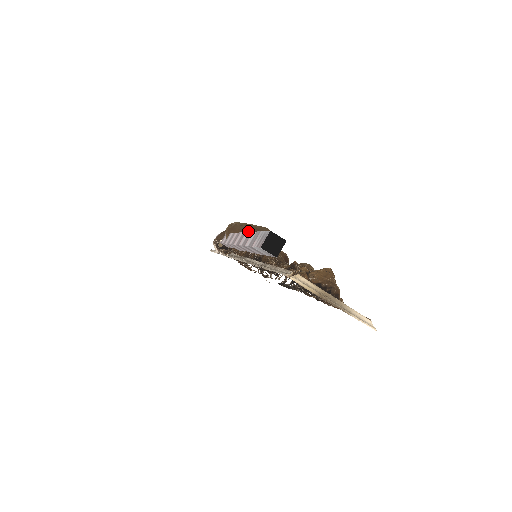
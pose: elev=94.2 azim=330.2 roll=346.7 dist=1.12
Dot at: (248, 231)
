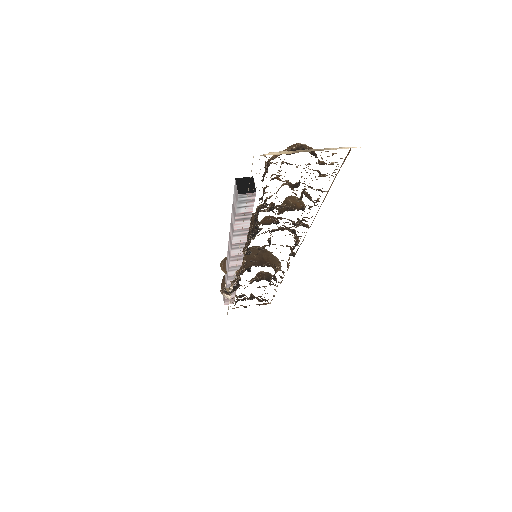
Dot at: occluded
